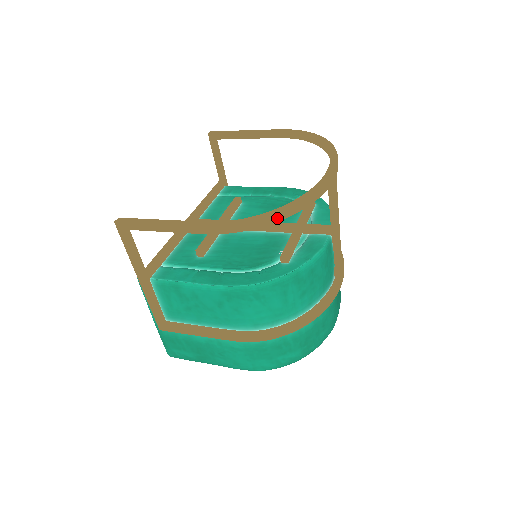
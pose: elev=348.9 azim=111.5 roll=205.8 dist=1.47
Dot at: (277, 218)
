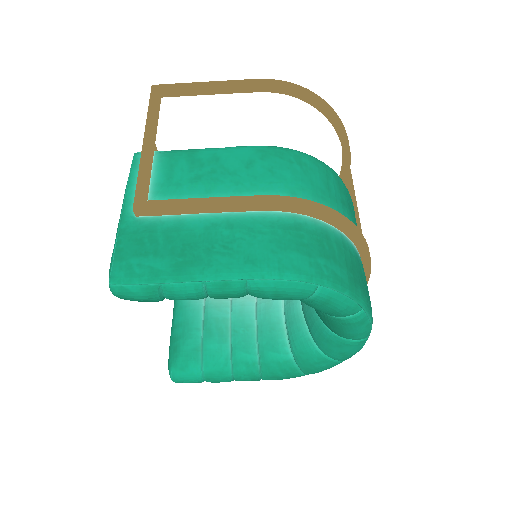
Dot at: (323, 103)
